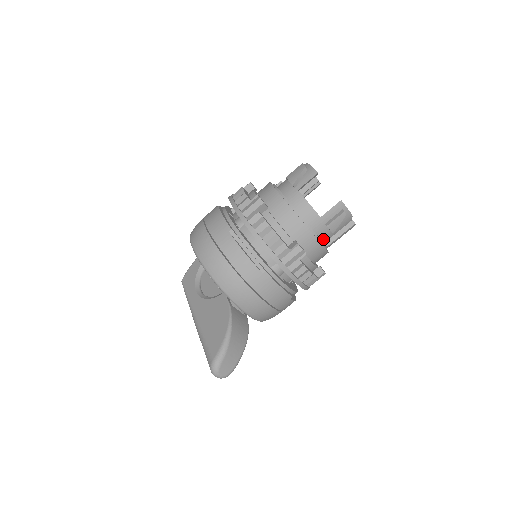
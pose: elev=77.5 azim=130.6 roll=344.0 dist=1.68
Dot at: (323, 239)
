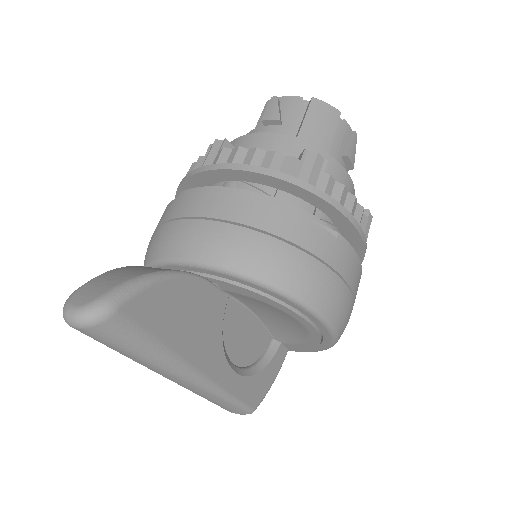
Dot at: occluded
